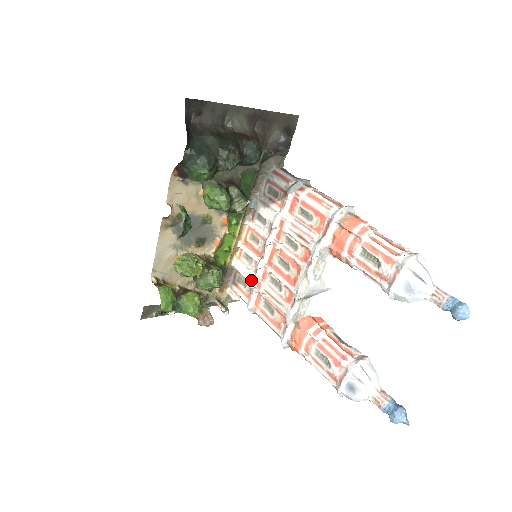
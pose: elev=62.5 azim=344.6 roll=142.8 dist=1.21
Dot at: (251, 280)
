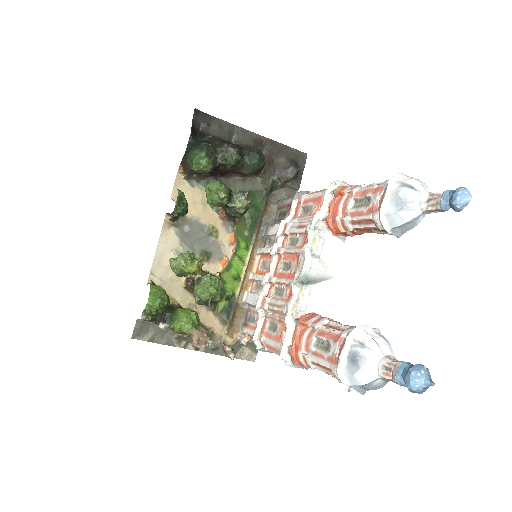
Dot at: (256, 301)
